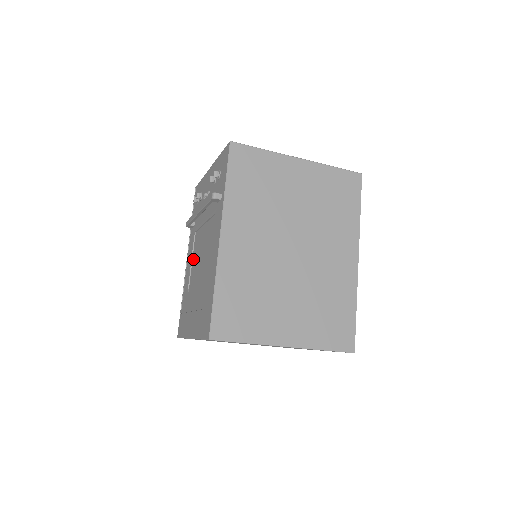
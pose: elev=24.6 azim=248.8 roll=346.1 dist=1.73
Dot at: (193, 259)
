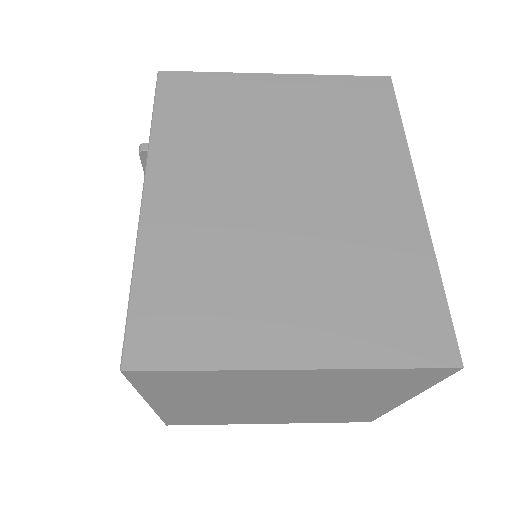
Dot at: occluded
